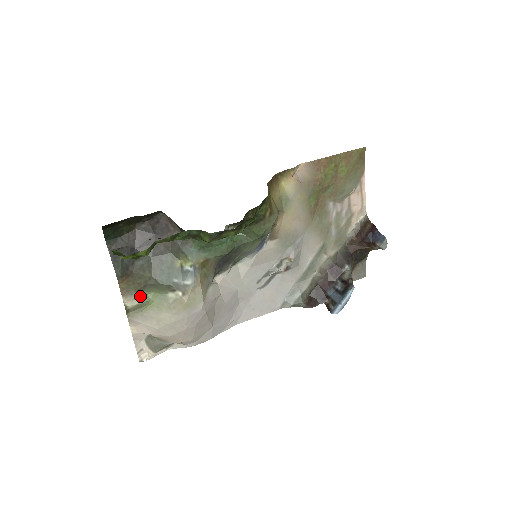
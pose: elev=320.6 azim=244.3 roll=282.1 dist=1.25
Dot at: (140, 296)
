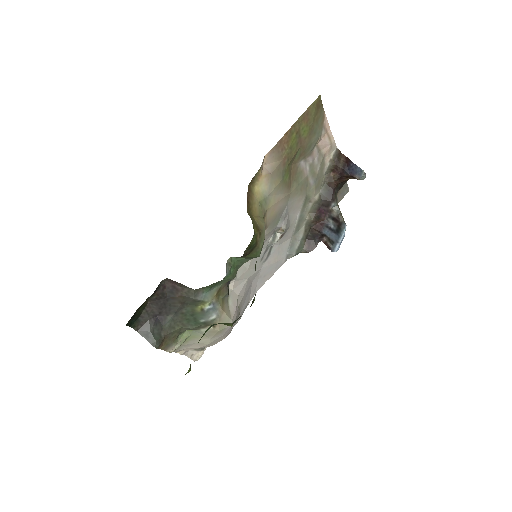
Dot at: (178, 340)
